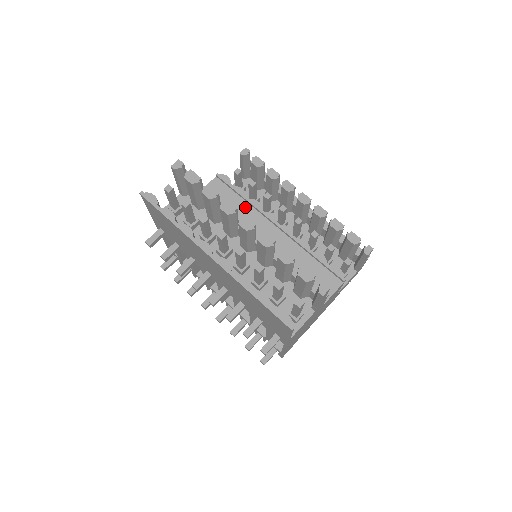
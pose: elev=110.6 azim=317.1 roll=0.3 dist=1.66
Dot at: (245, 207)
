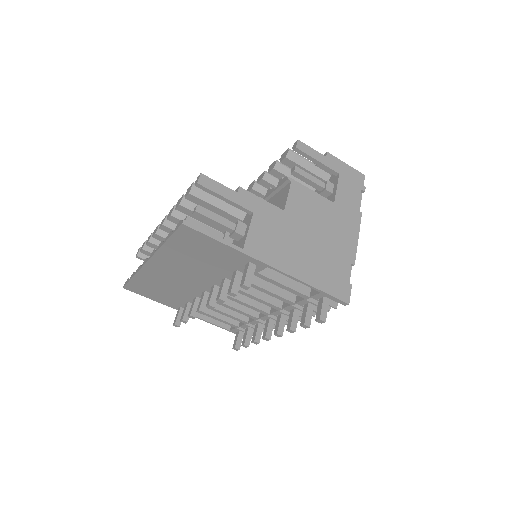
Dot at: occluded
